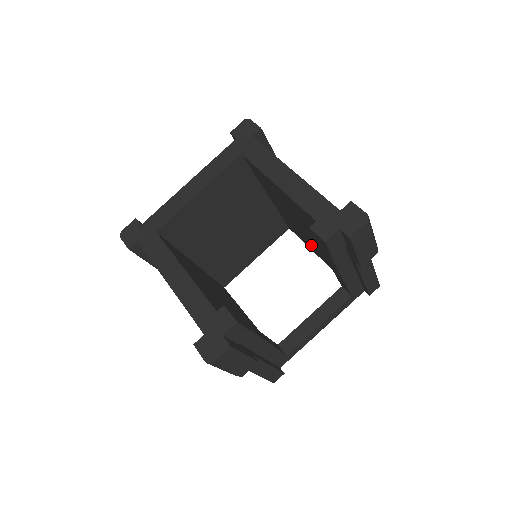
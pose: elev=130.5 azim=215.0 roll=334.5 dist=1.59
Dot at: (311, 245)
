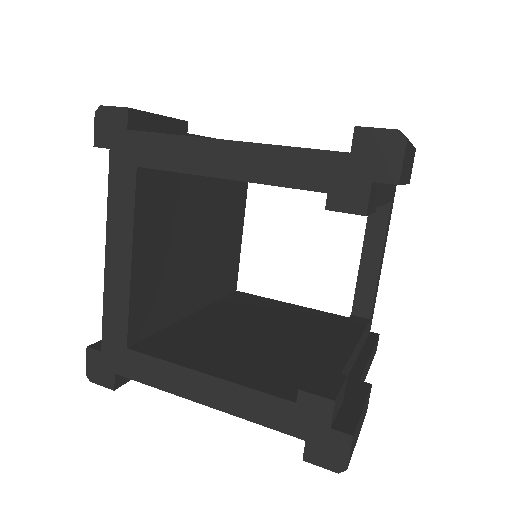
Dot at: occluded
